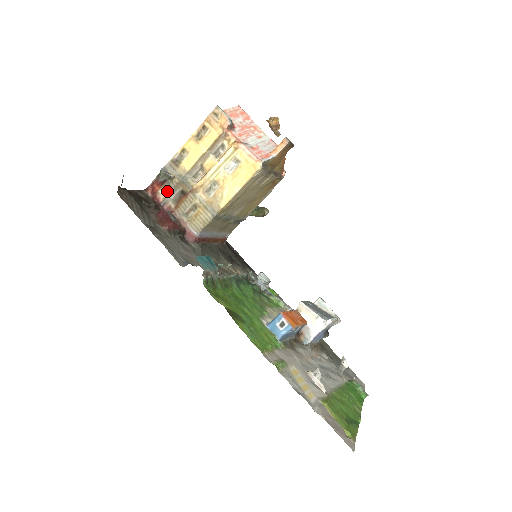
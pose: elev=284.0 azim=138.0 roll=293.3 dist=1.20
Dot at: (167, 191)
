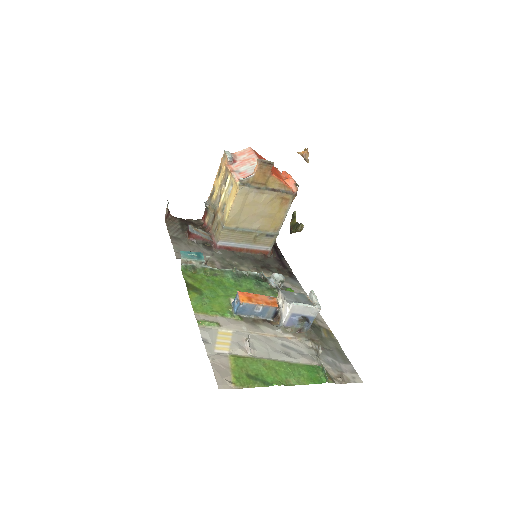
Dot at: (208, 217)
